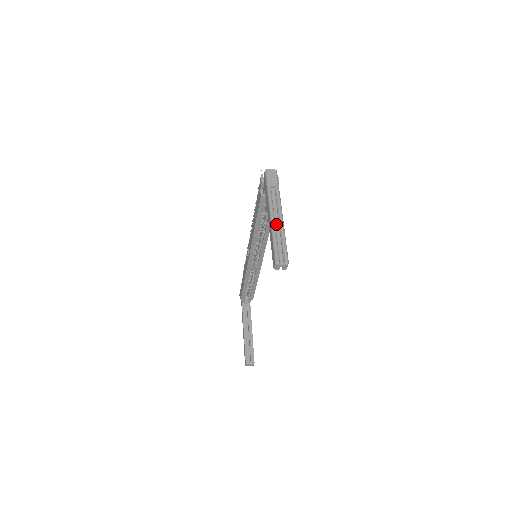
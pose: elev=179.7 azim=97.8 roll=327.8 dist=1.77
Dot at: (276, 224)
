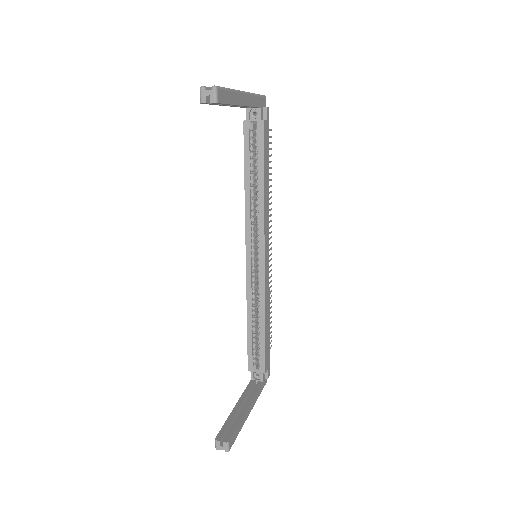
Dot at: occluded
